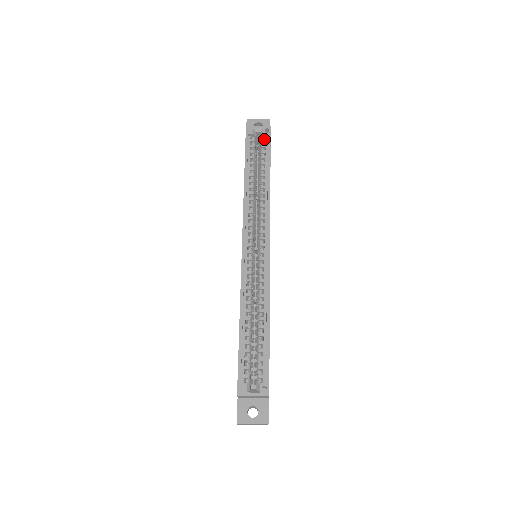
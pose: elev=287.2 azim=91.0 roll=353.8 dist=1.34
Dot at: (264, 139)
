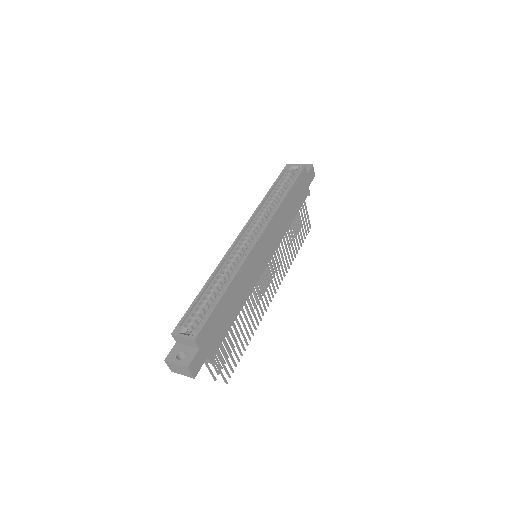
Dot at: (297, 173)
